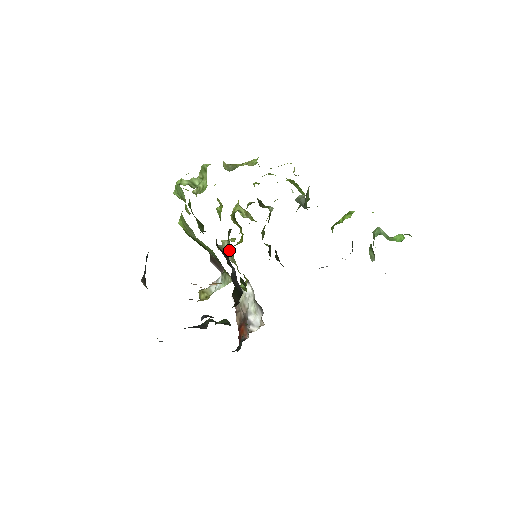
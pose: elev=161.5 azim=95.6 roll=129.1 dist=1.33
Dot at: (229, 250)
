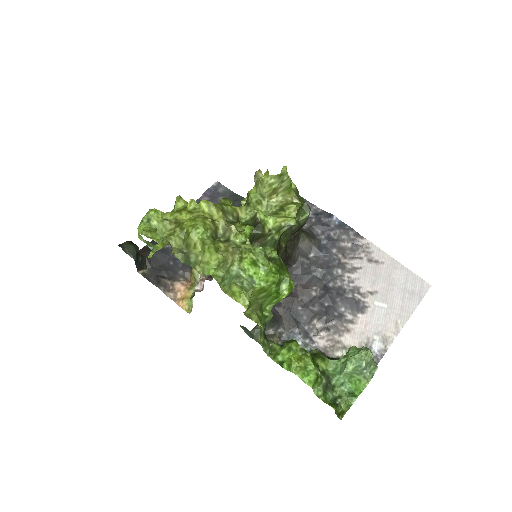
Dot at: occluded
